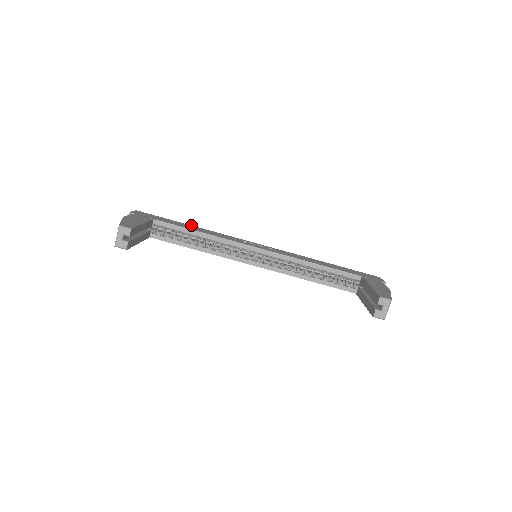
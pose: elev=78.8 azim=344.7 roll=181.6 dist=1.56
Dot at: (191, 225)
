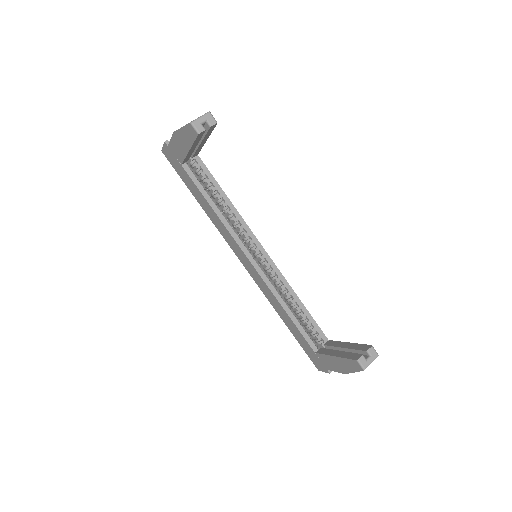
Dot at: occluded
